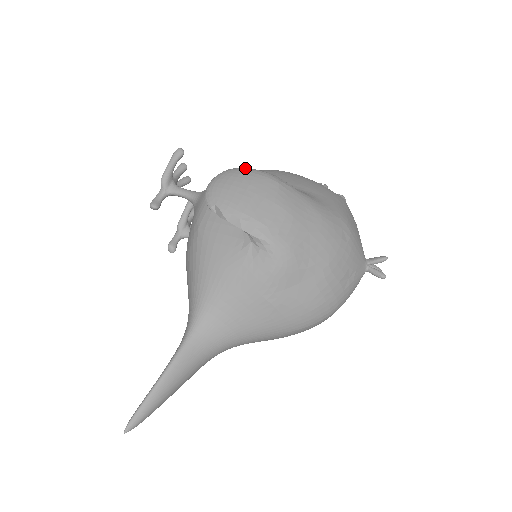
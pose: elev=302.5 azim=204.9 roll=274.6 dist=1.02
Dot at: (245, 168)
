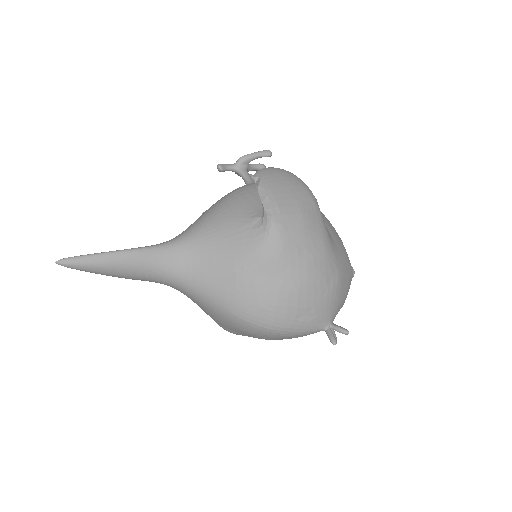
Dot at: occluded
